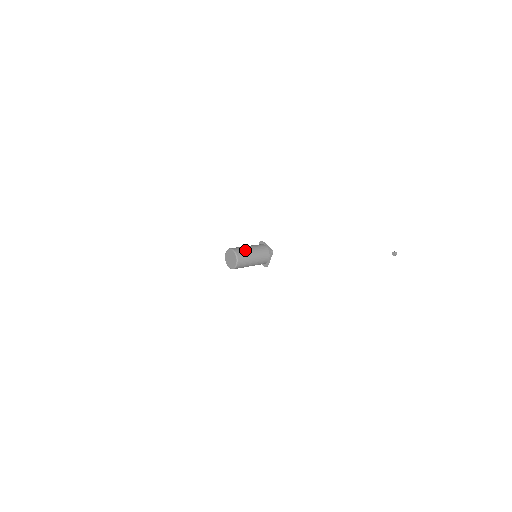
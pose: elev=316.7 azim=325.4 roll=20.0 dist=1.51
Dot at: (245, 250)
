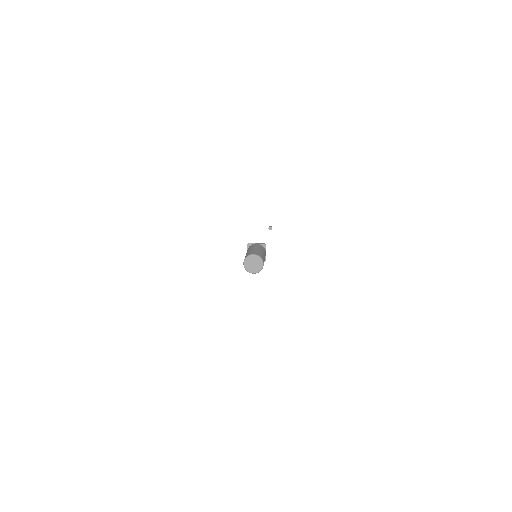
Dot at: (257, 251)
